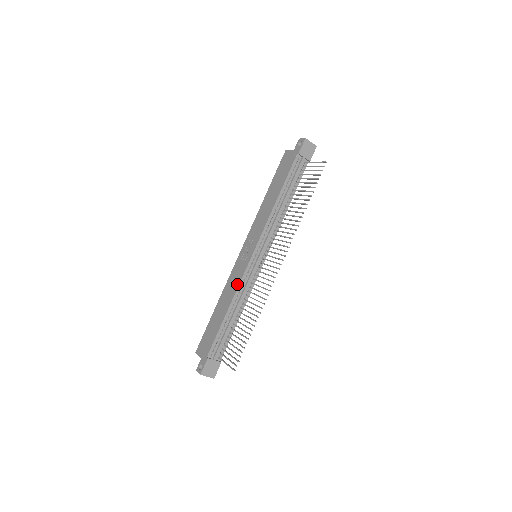
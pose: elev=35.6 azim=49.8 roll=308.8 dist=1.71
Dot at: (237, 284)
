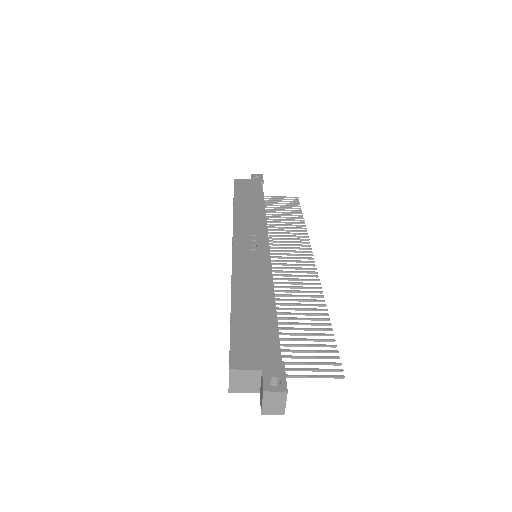
Dot at: (266, 272)
